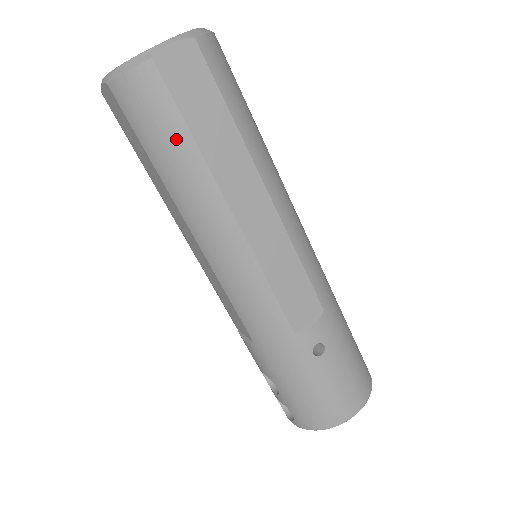
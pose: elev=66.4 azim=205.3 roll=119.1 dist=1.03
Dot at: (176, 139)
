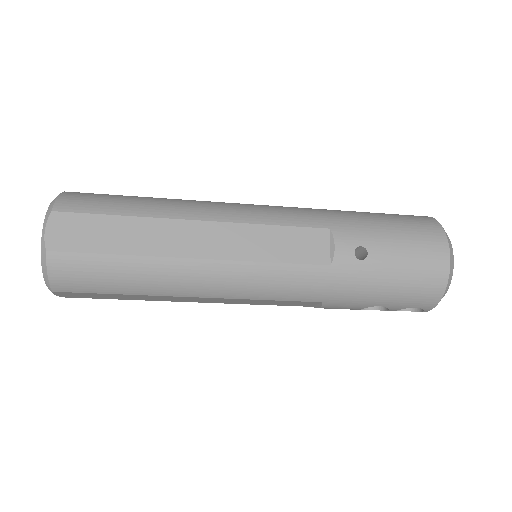
Dot at: (113, 268)
